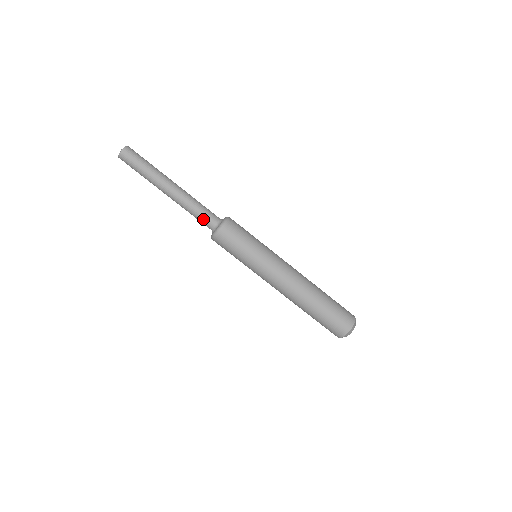
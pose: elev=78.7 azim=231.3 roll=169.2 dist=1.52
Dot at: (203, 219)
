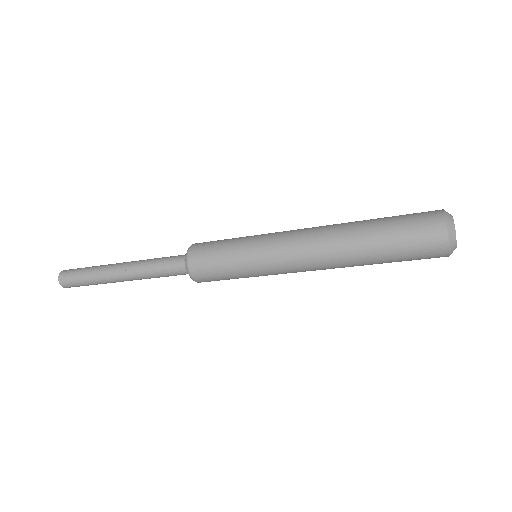
Dot at: (171, 274)
